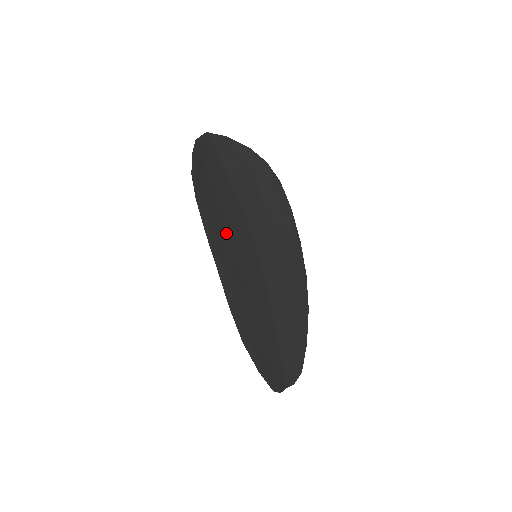
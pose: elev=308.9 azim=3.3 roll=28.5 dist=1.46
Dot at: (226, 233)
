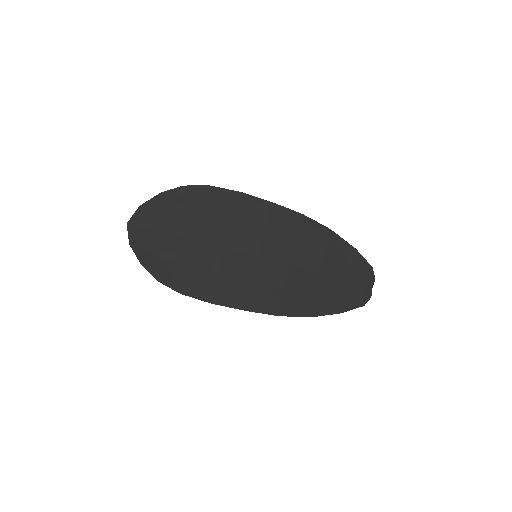
Dot at: (221, 279)
